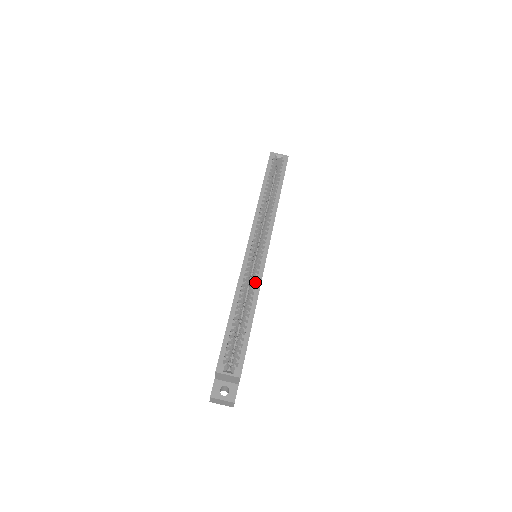
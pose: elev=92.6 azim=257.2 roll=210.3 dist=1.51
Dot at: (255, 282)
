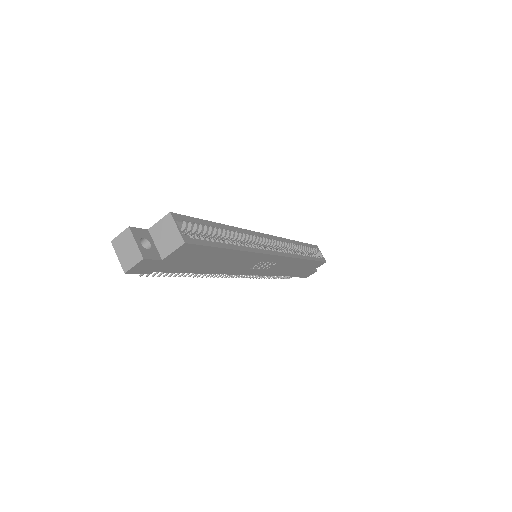
Dot at: occluded
